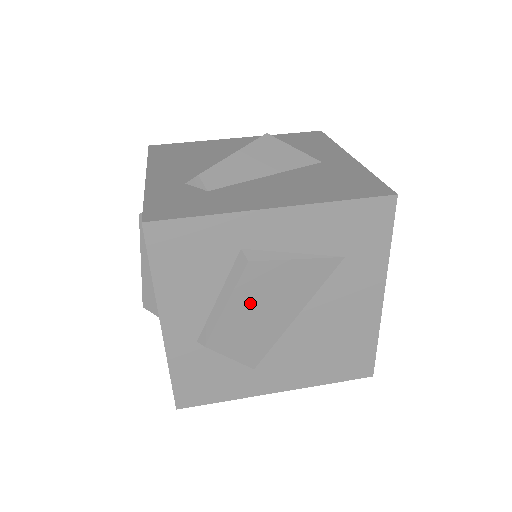
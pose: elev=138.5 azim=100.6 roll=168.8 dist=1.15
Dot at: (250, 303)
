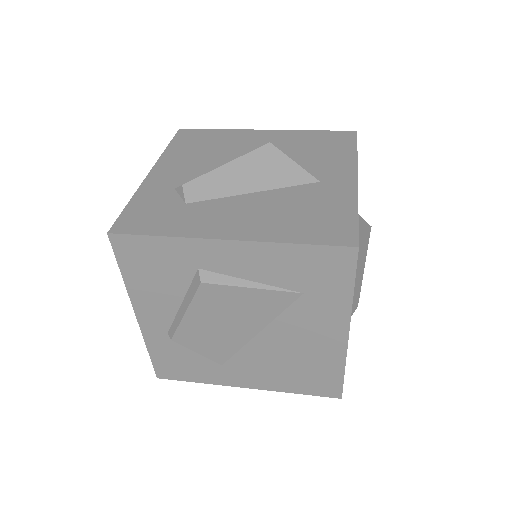
Dot at: (209, 315)
